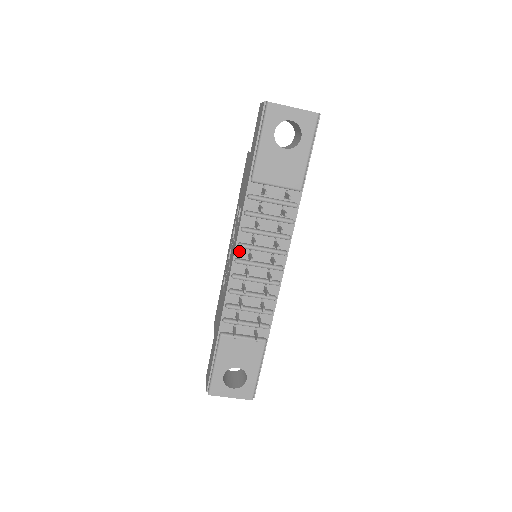
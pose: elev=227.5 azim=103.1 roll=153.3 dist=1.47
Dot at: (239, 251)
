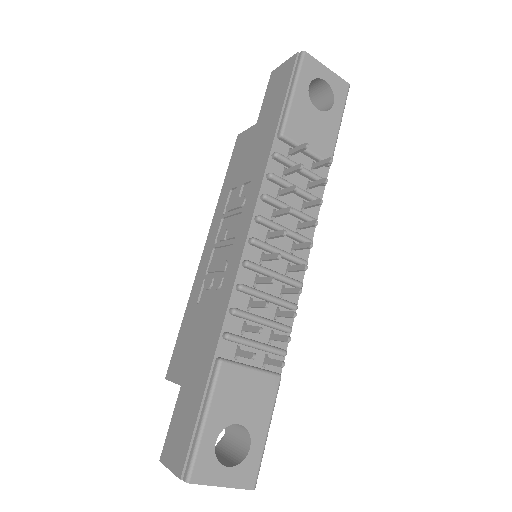
Dot at: (255, 228)
